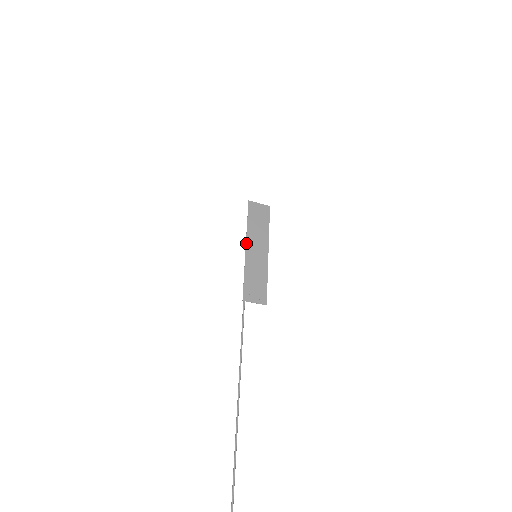
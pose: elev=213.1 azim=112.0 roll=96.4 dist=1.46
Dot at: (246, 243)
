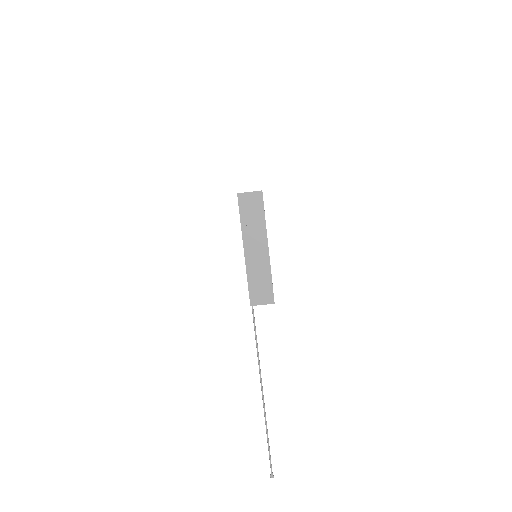
Dot at: (243, 245)
